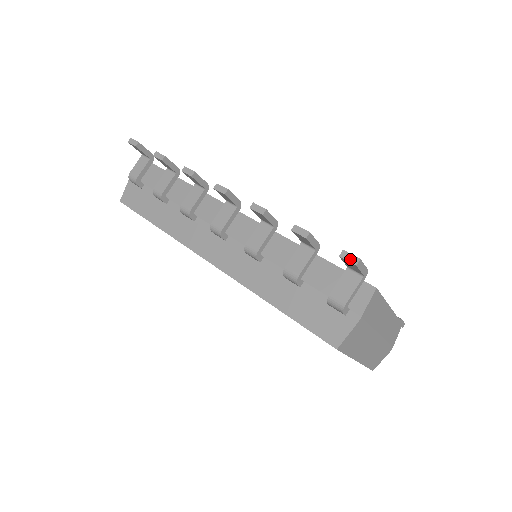
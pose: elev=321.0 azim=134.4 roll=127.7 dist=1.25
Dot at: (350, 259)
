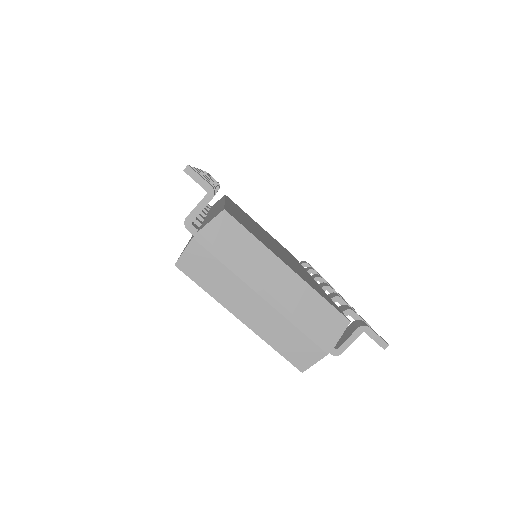
Dot at: (185, 168)
